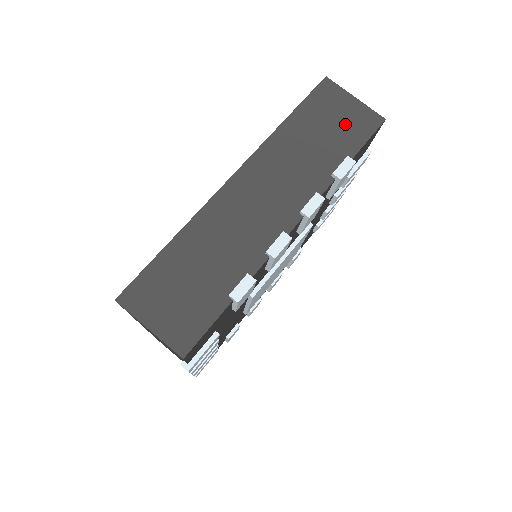
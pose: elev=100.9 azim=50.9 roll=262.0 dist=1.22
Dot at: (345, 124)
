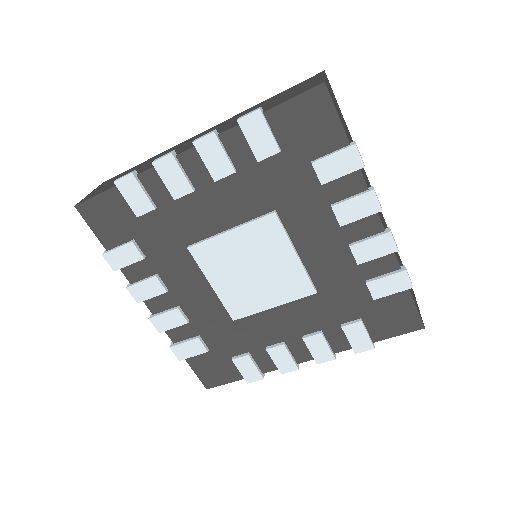
Dot at: (293, 93)
